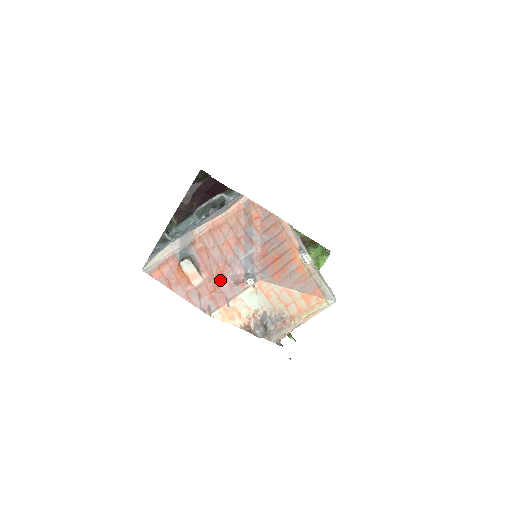
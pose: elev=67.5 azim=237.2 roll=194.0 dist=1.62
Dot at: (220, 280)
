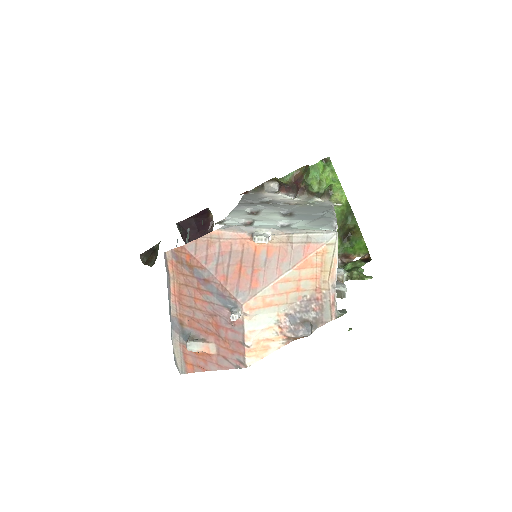
Dot at: (223, 333)
